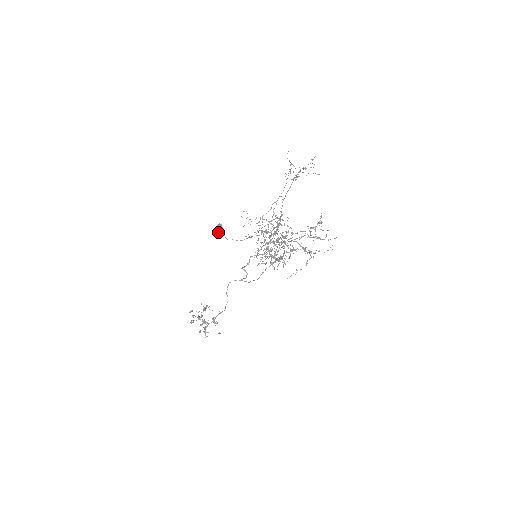
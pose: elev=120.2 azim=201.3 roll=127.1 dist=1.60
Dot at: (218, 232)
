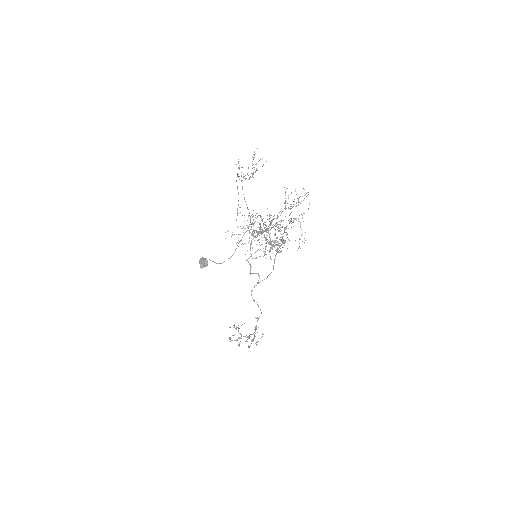
Dot at: (205, 265)
